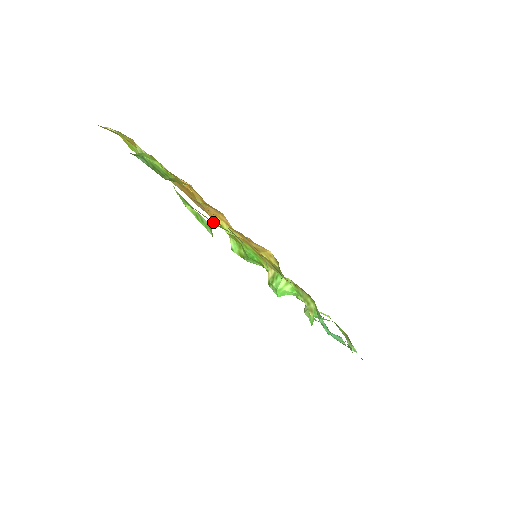
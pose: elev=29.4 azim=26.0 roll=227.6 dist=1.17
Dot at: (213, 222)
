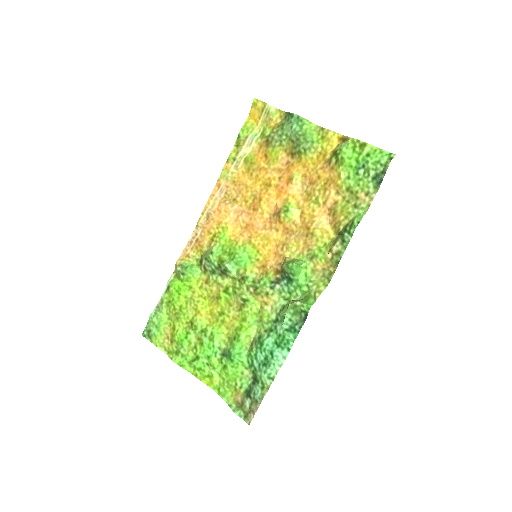
Dot at: (348, 172)
